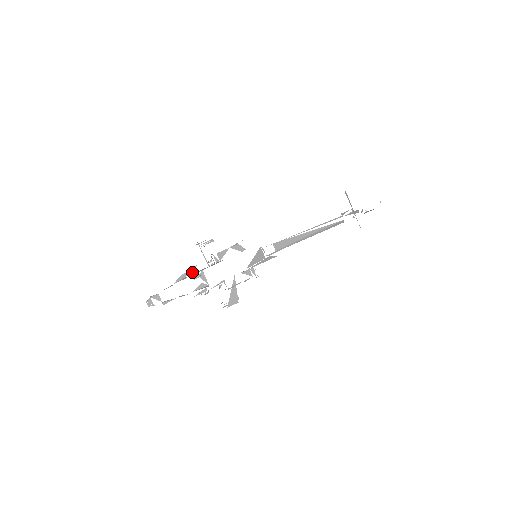
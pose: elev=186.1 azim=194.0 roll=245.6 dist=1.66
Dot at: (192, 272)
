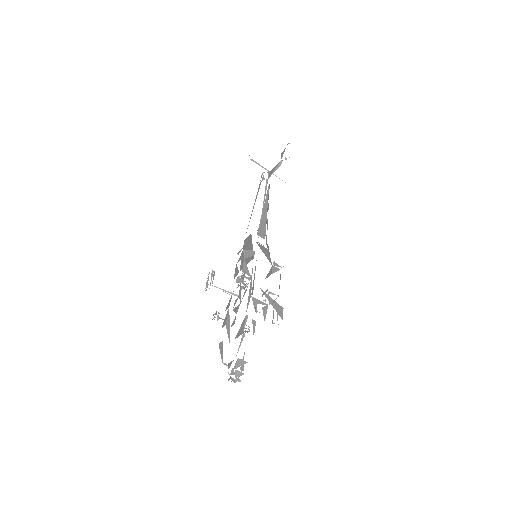
Dot at: (224, 319)
